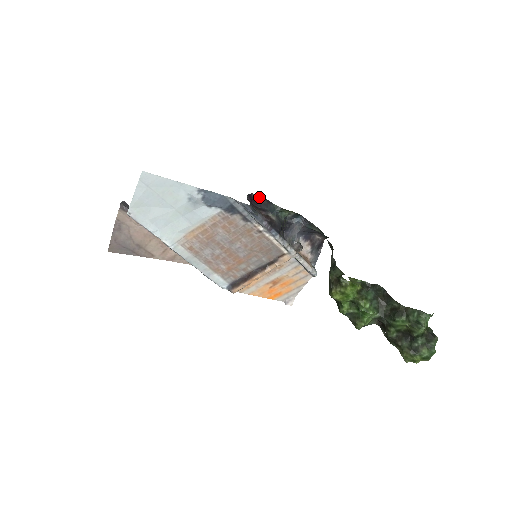
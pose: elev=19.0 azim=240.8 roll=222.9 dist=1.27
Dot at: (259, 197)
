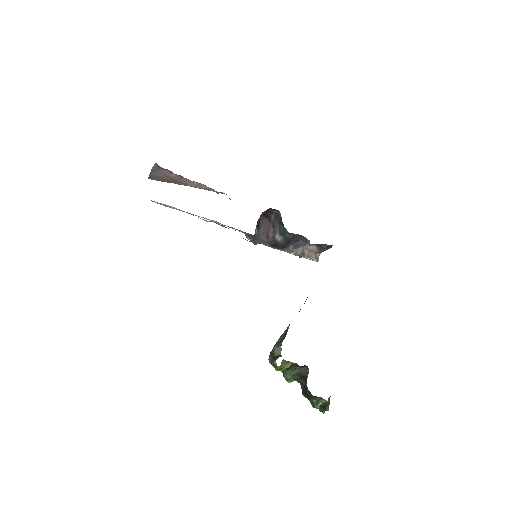
Dot at: (277, 210)
